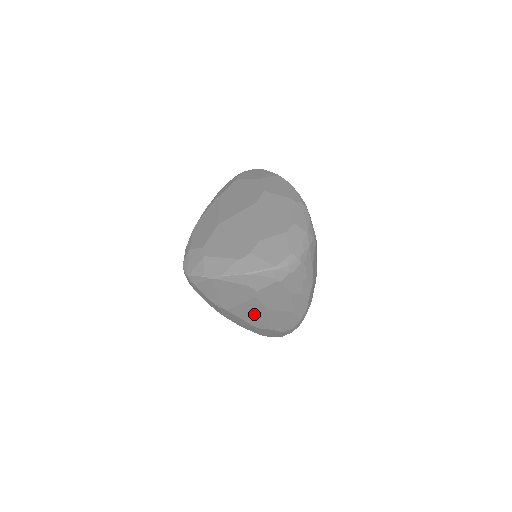
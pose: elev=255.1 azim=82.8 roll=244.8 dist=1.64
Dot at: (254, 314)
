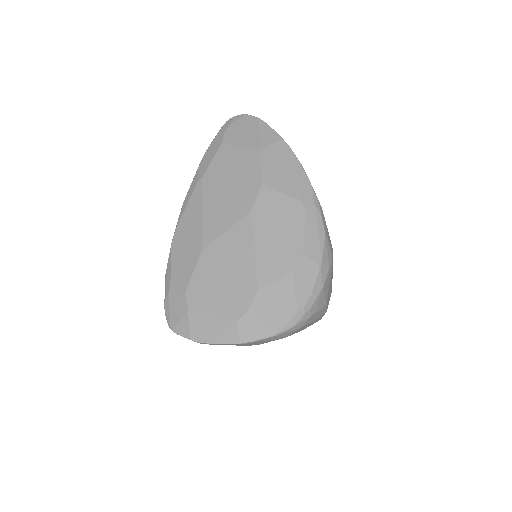
Dot at: occluded
